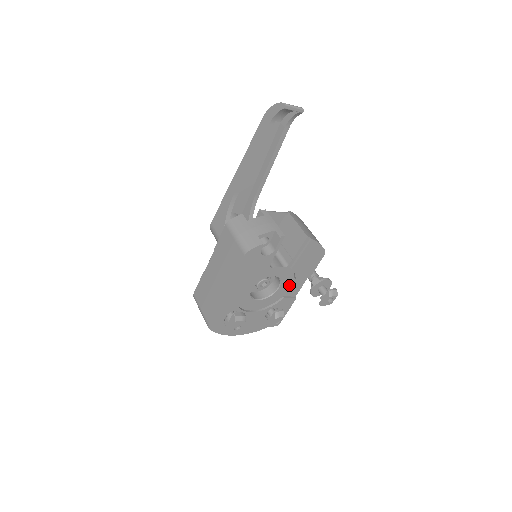
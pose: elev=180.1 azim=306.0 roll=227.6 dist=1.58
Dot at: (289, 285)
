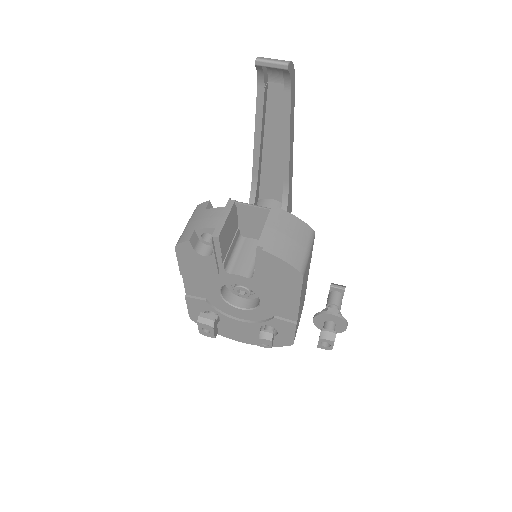
Dot at: (275, 303)
